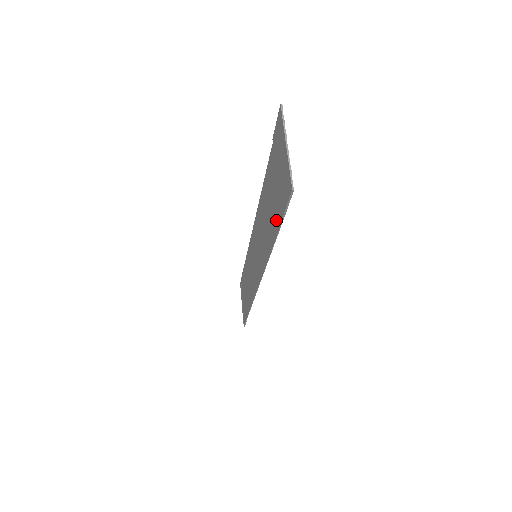
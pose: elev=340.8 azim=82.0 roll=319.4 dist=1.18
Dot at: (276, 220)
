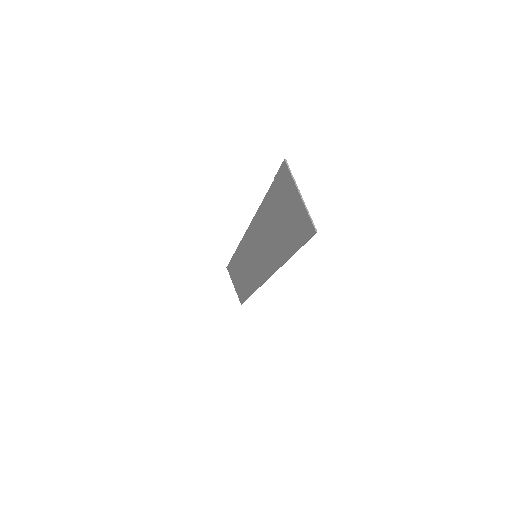
Dot at: (290, 242)
